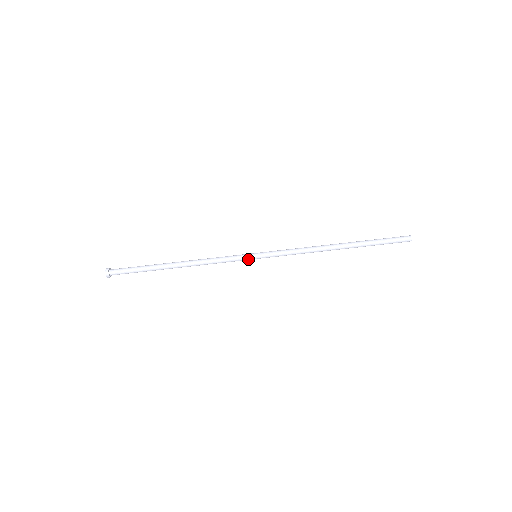
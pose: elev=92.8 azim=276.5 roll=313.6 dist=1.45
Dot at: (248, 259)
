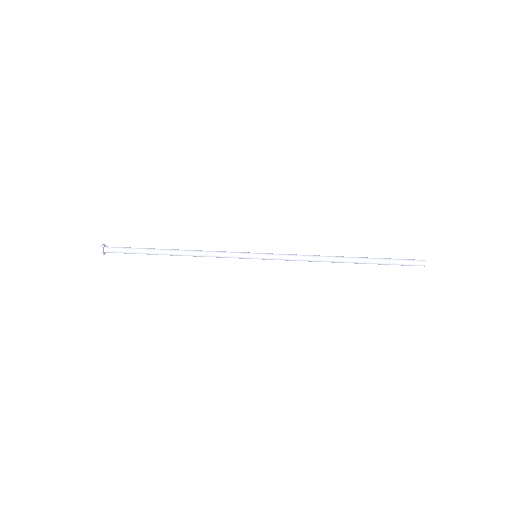
Dot at: (247, 257)
